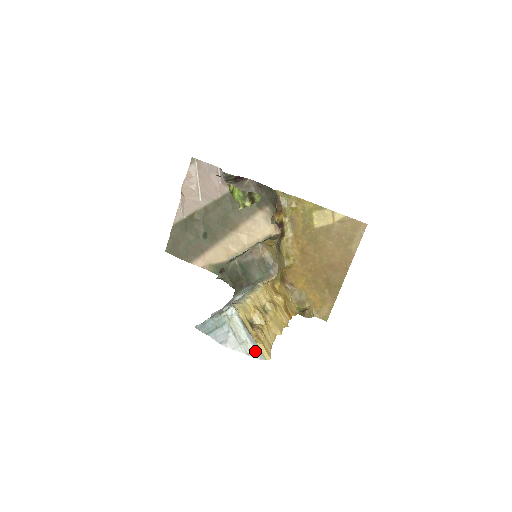
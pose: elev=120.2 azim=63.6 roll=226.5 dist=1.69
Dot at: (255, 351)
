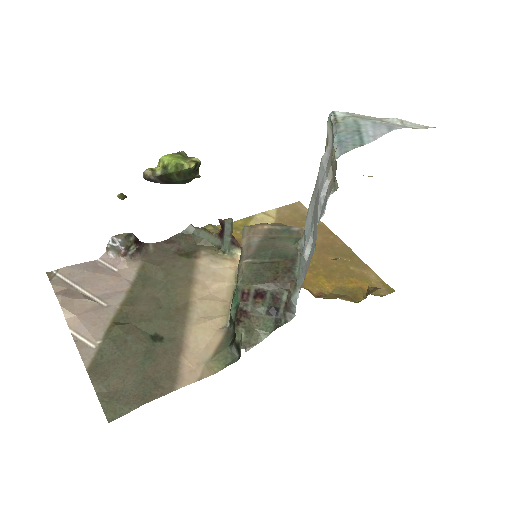
Dot at: (423, 126)
